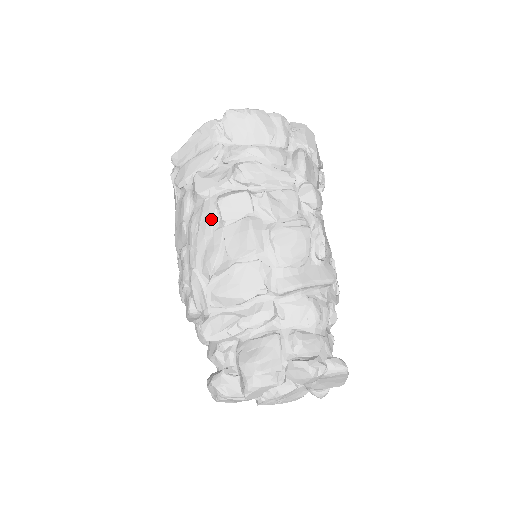
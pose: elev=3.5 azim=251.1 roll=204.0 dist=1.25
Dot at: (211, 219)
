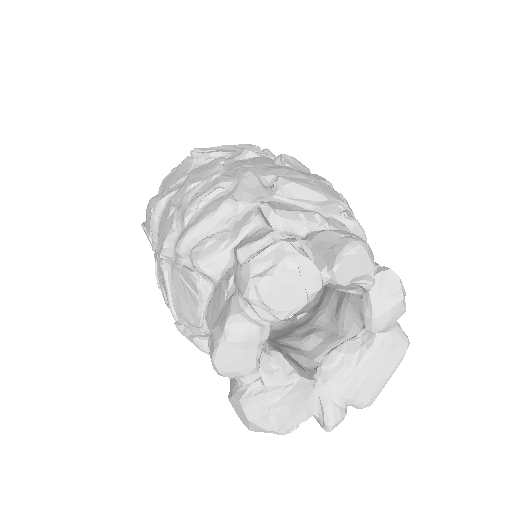
Dot at: (271, 160)
